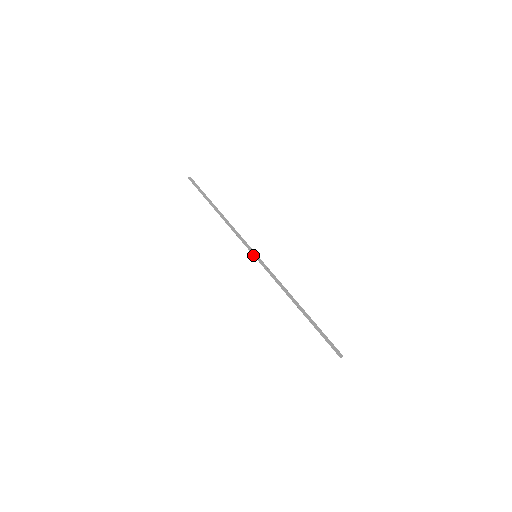
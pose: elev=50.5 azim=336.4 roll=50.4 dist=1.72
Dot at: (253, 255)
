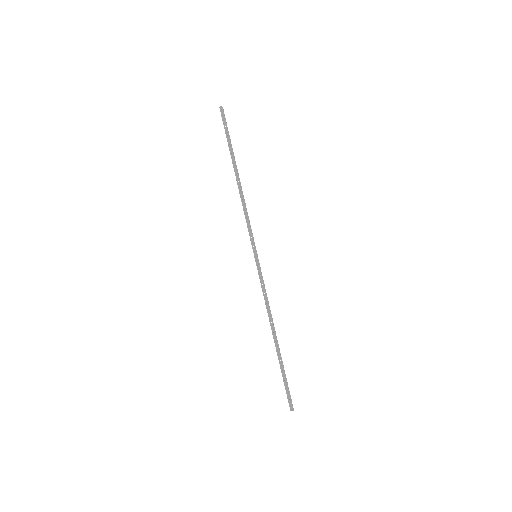
Dot at: (254, 253)
